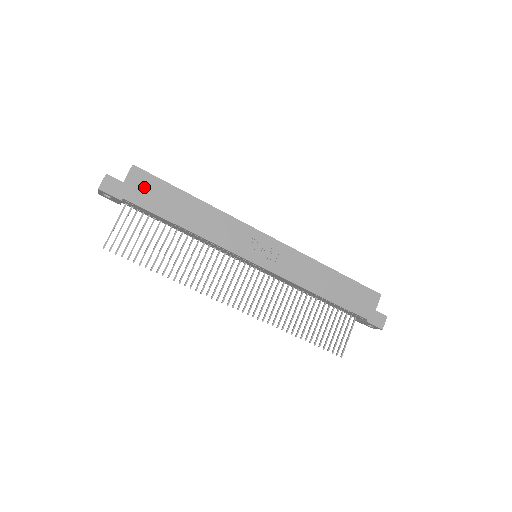
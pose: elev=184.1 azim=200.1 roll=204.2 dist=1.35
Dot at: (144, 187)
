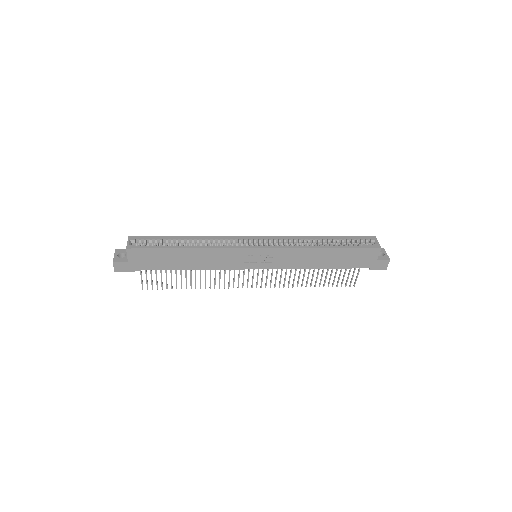
Dot at: (144, 258)
